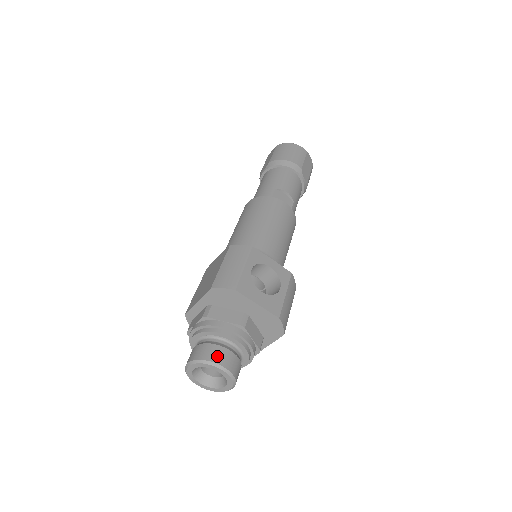
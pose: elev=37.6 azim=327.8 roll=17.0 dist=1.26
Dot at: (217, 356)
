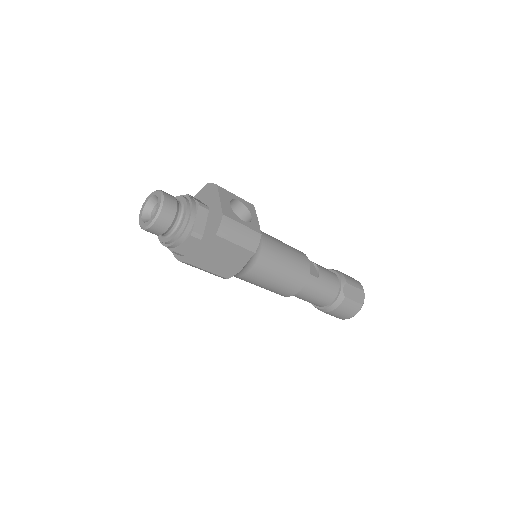
Dot at: (168, 194)
